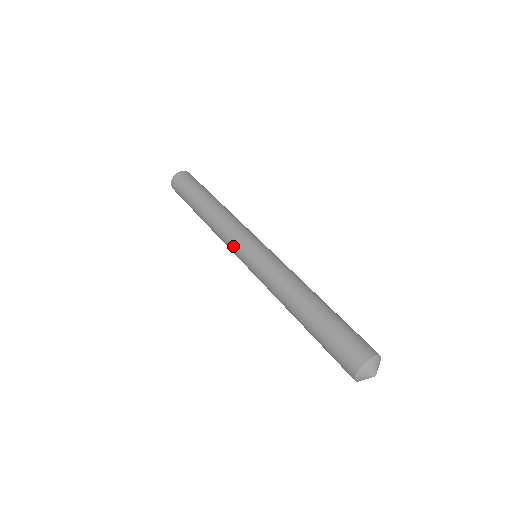
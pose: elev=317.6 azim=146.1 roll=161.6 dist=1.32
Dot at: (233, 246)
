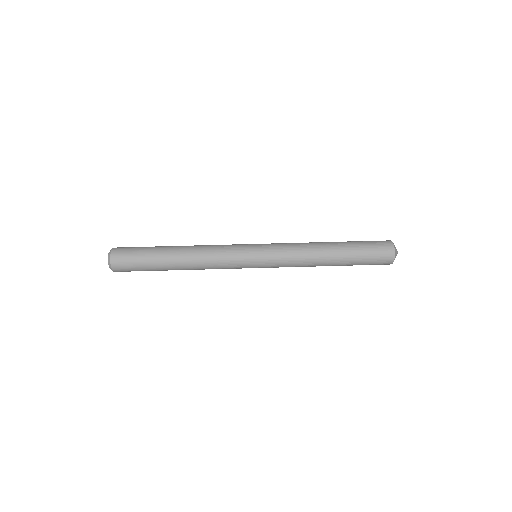
Dot at: occluded
